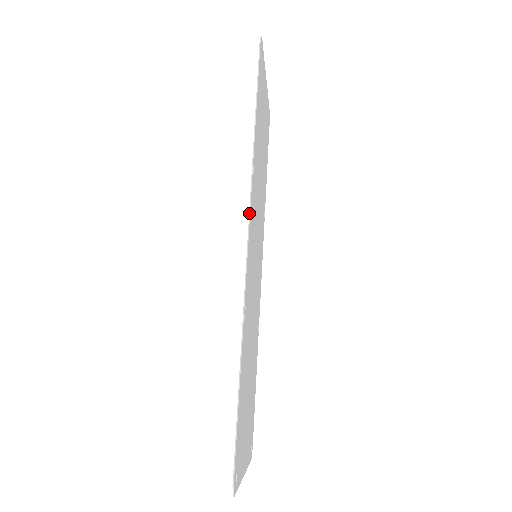
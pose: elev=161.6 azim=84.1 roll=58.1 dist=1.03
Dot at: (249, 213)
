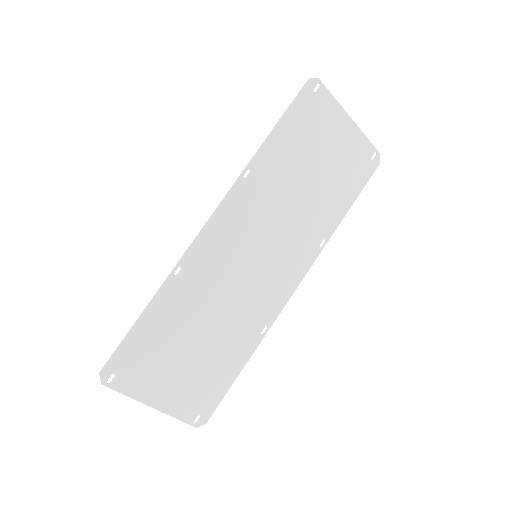
Dot at: (219, 204)
